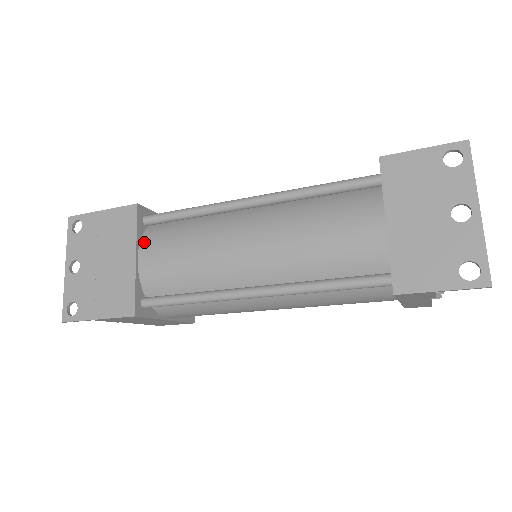
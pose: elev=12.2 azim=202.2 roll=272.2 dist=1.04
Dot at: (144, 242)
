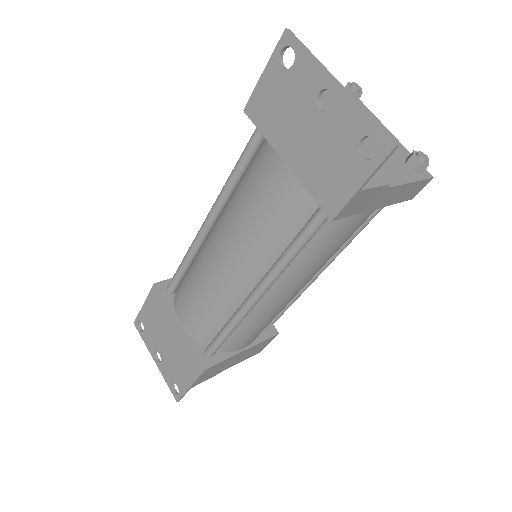
Dot at: (176, 308)
